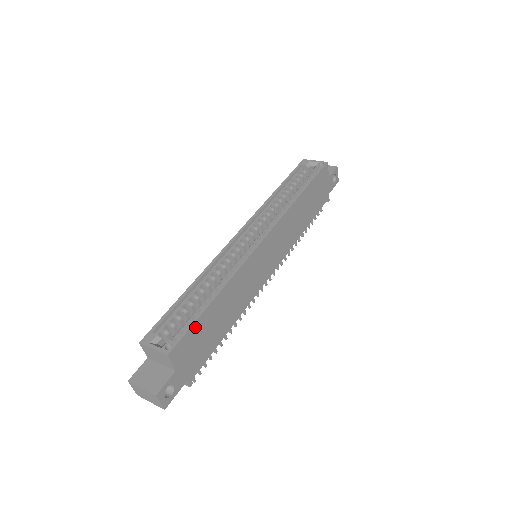
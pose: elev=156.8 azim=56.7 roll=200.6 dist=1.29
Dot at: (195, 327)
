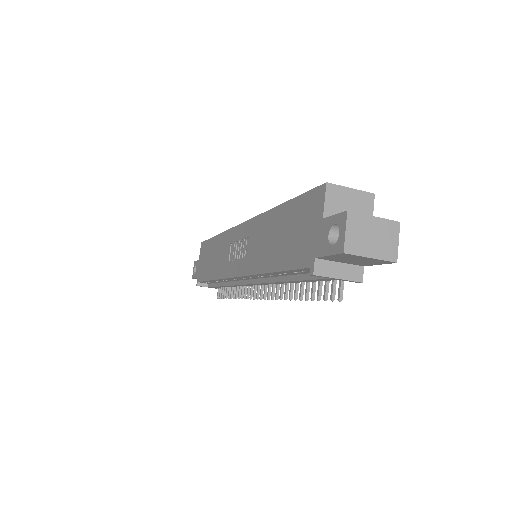
Dot at: occluded
